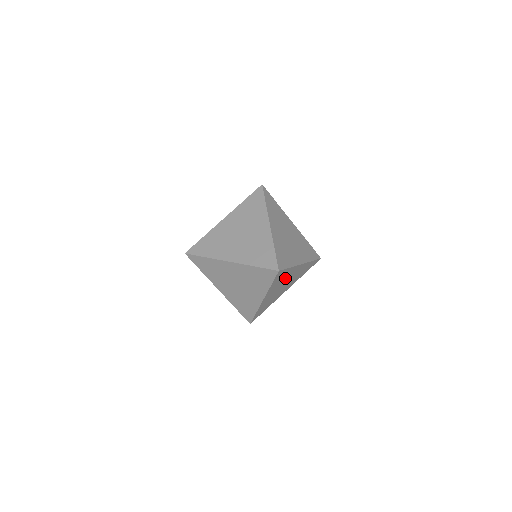
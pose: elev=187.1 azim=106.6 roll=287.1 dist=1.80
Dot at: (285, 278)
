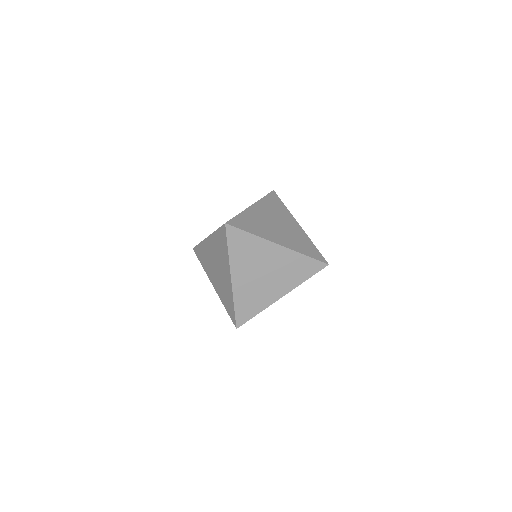
Dot at: (256, 256)
